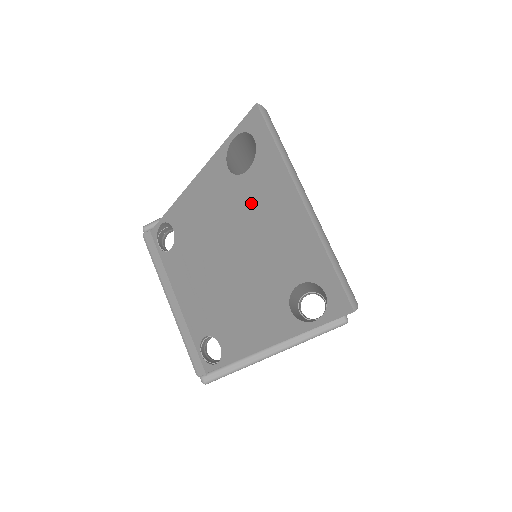
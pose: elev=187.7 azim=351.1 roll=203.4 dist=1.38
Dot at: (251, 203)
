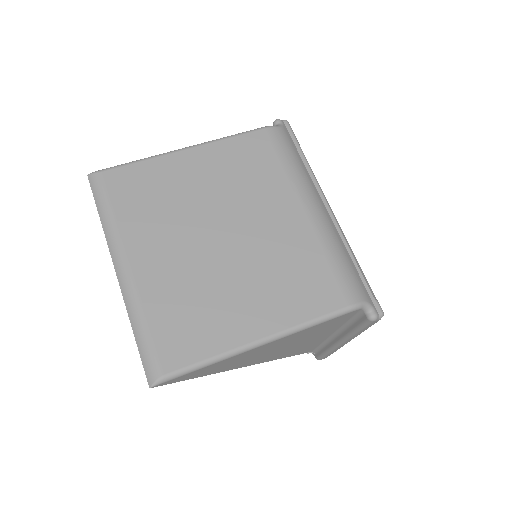
Dot at: occluded
